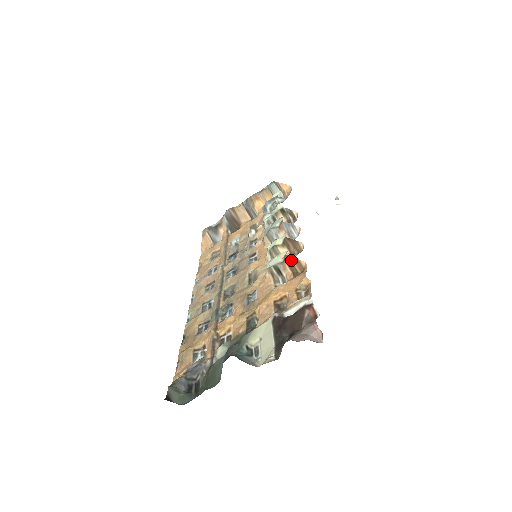
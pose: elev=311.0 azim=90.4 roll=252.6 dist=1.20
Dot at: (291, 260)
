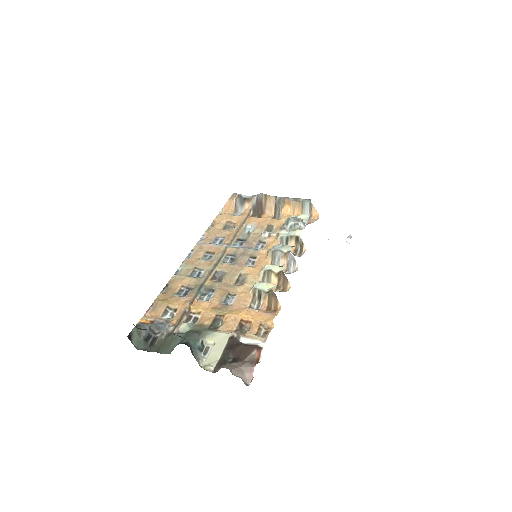
Dot at: (273, 296)
